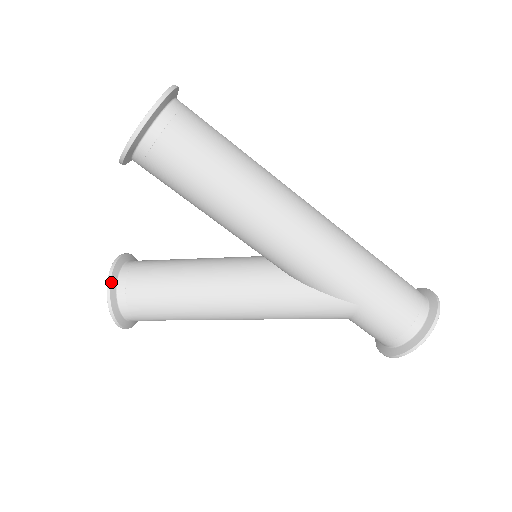
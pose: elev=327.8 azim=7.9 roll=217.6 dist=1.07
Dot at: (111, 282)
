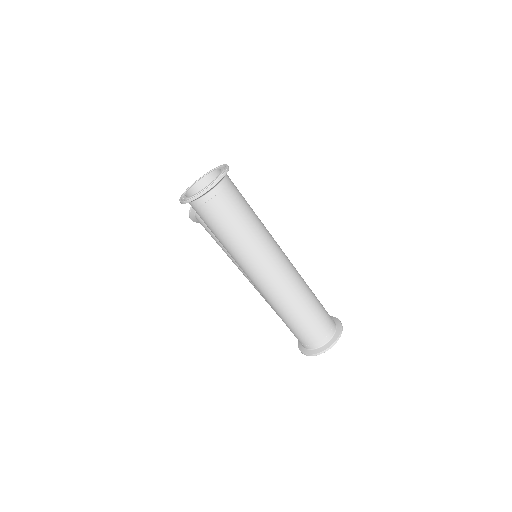
Dot at: occluded
